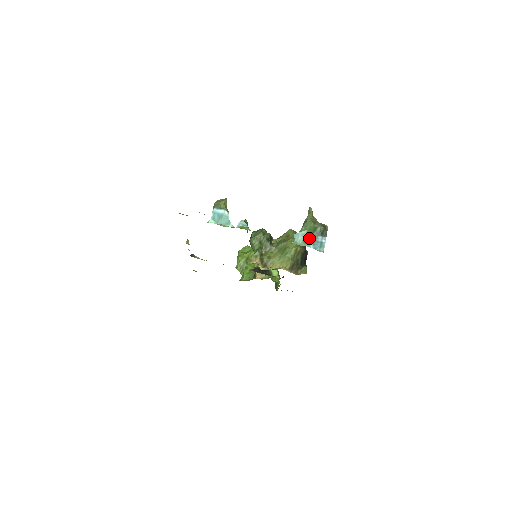
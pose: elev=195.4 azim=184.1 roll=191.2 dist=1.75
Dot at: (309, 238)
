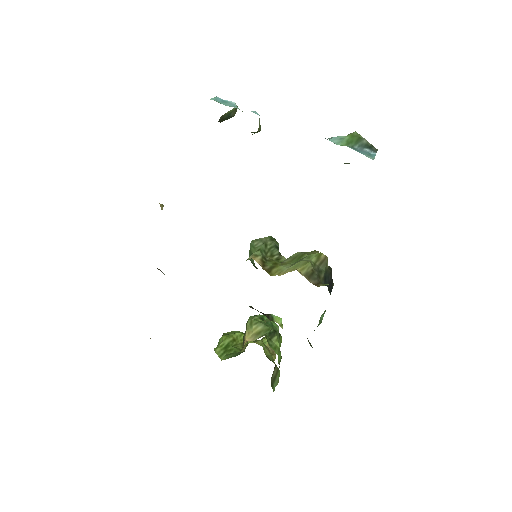
Dot at: (350, 146)
